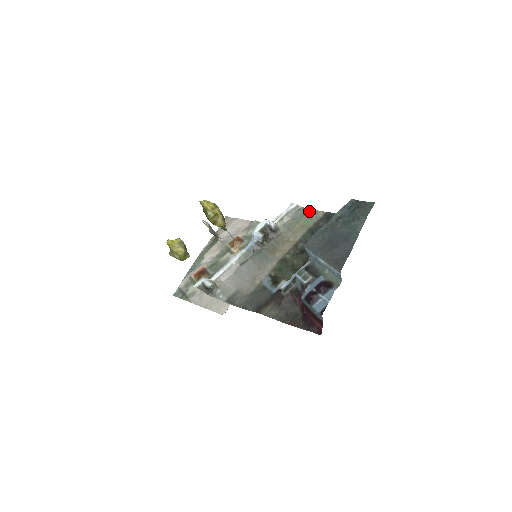
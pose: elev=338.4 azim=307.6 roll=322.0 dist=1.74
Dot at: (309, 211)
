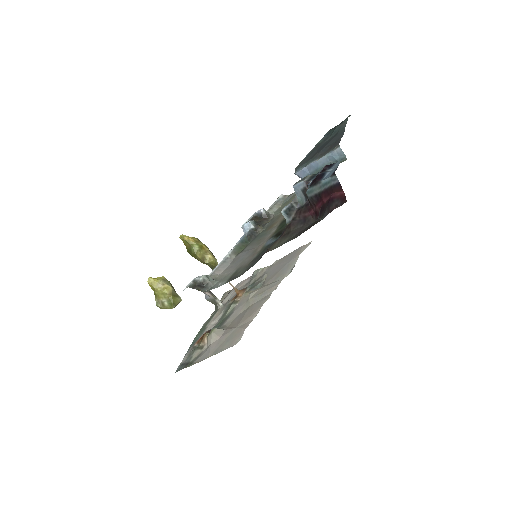
Dot at: occluded
